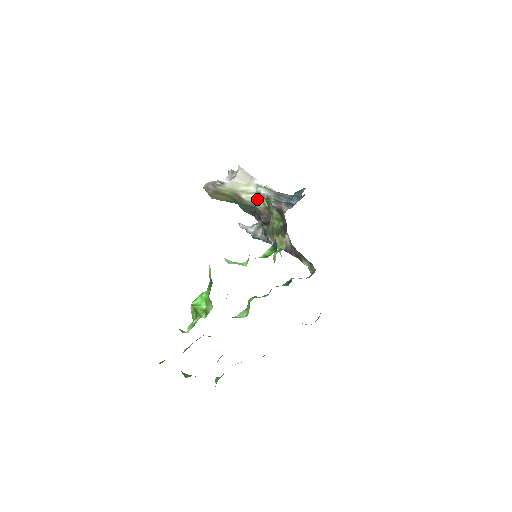
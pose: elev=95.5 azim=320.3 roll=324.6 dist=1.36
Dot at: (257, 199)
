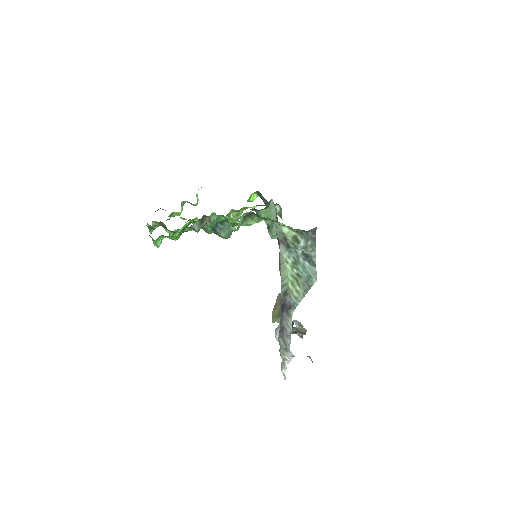
Dot at: occluded
